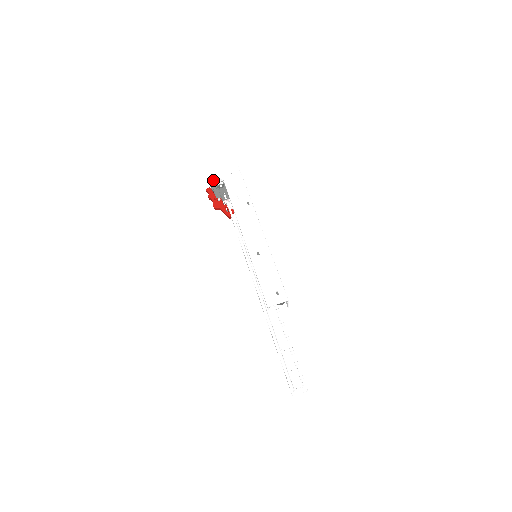
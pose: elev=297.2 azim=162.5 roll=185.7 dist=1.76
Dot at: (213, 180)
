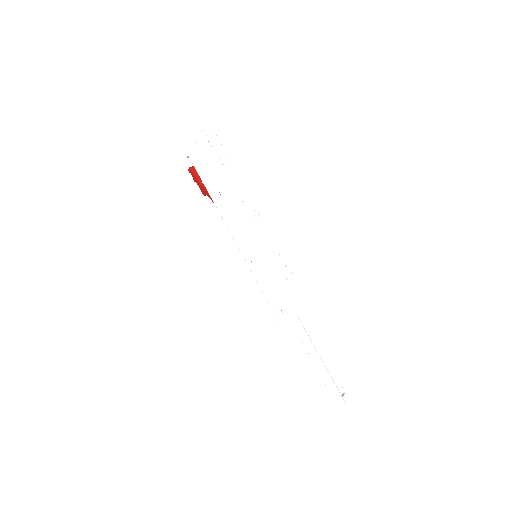
Dot at: (188, 155)
